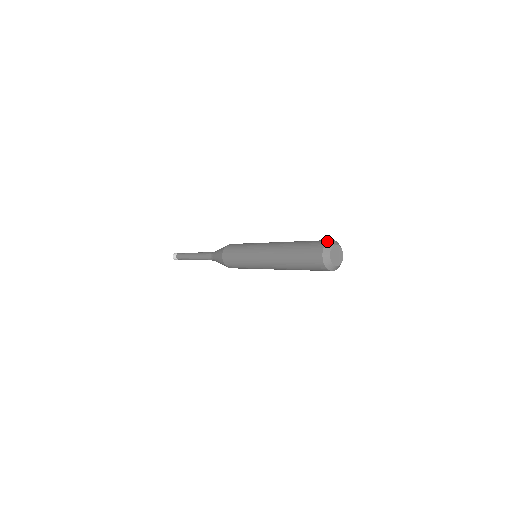
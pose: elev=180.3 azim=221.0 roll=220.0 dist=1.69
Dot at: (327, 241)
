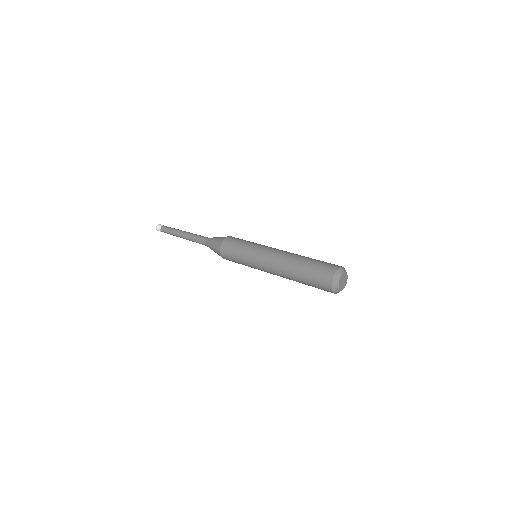
Dot at: (332, 280)
